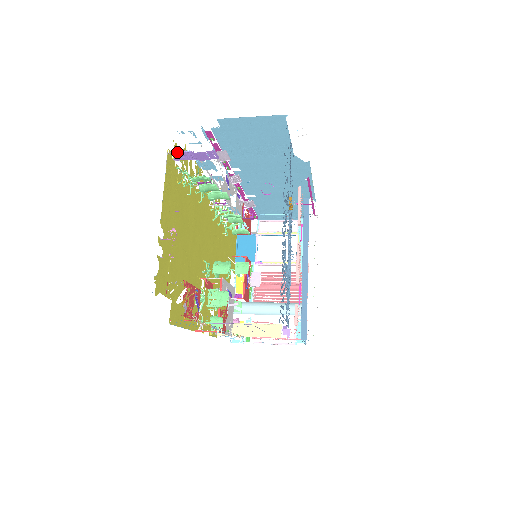
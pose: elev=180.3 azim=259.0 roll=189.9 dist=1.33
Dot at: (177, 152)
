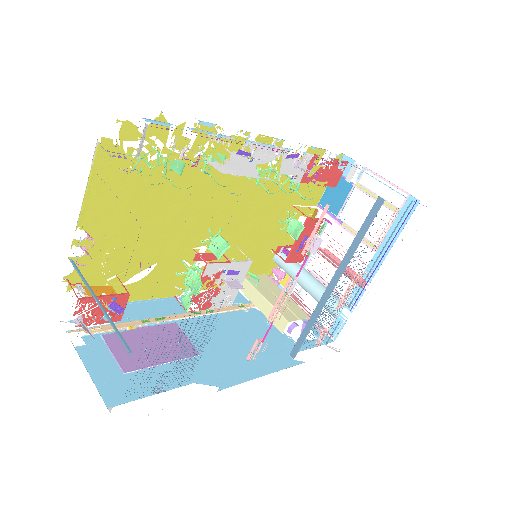
Dot at: occluded
